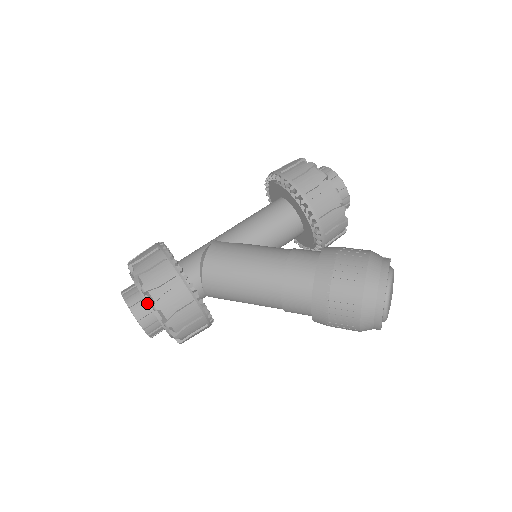
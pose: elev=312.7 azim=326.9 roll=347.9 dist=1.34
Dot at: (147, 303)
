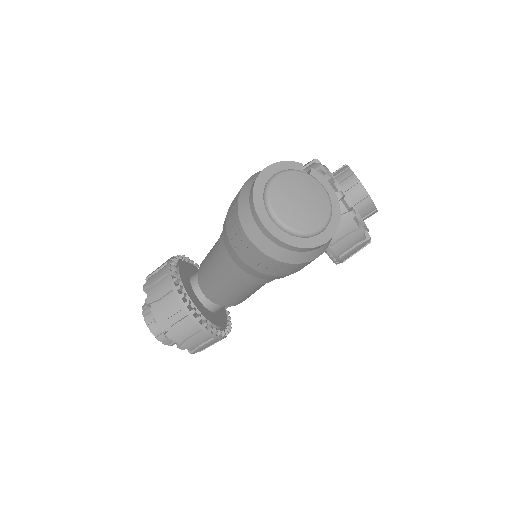
Dot at: occluded
